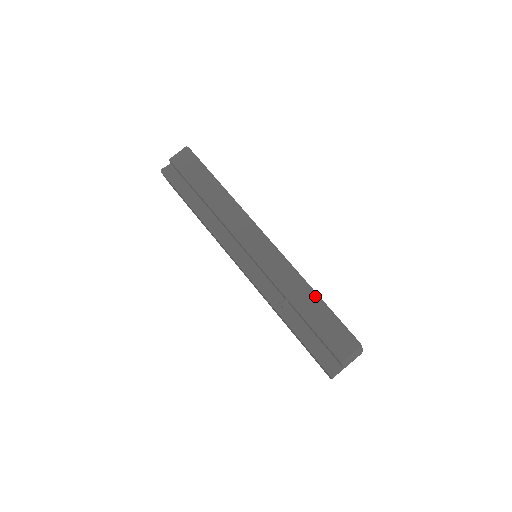
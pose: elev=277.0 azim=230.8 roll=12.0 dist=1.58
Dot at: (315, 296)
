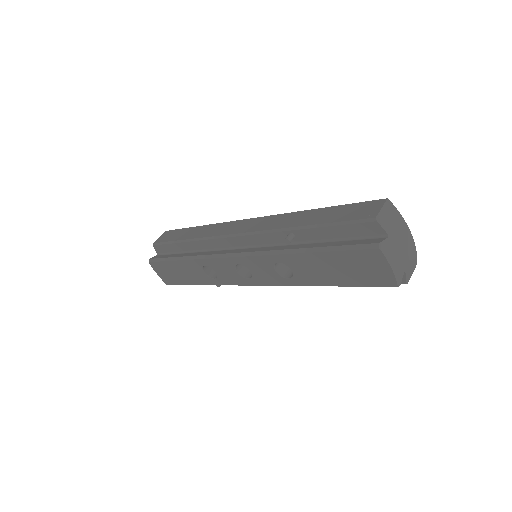
Dot at: (316, 210)
